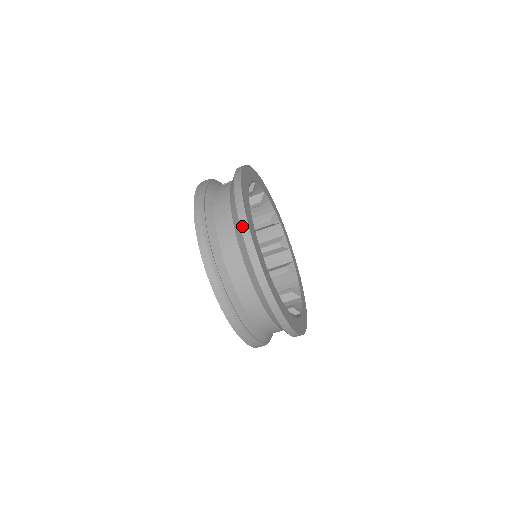
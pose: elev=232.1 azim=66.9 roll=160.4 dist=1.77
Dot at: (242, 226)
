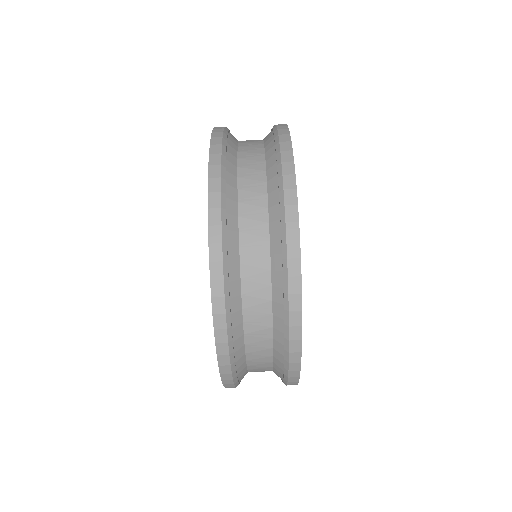
Dot at: (287, 195)
